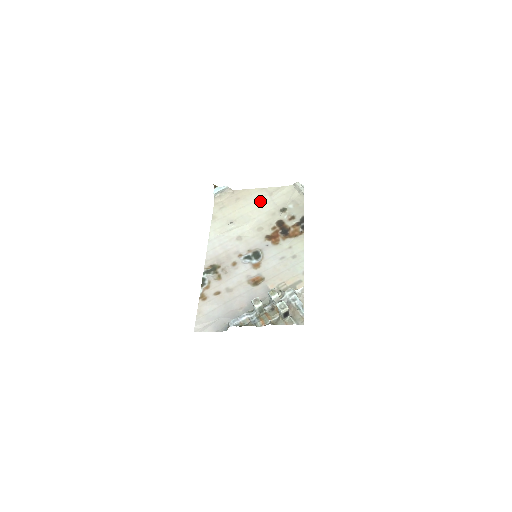
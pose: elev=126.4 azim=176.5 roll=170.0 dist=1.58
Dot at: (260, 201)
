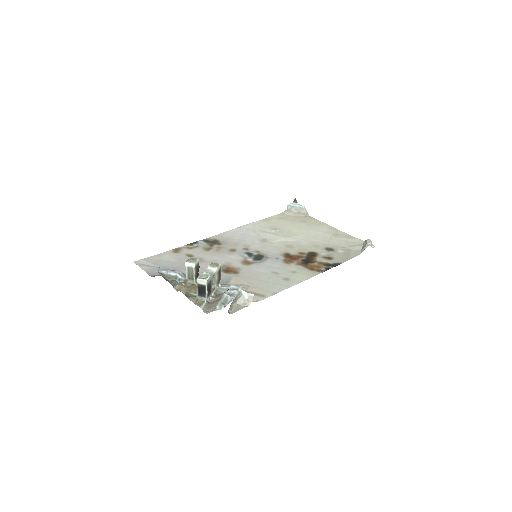
Dot at: (319, 233)
